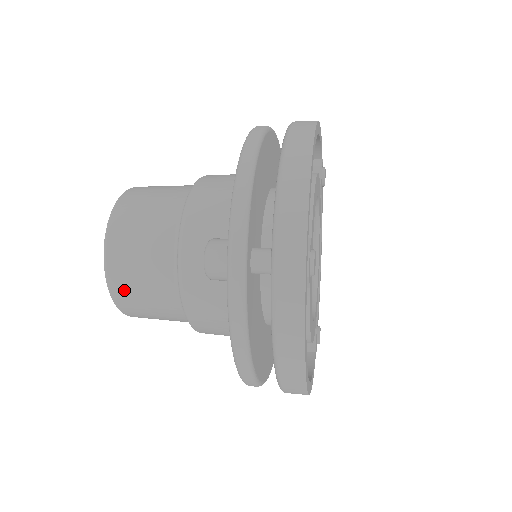
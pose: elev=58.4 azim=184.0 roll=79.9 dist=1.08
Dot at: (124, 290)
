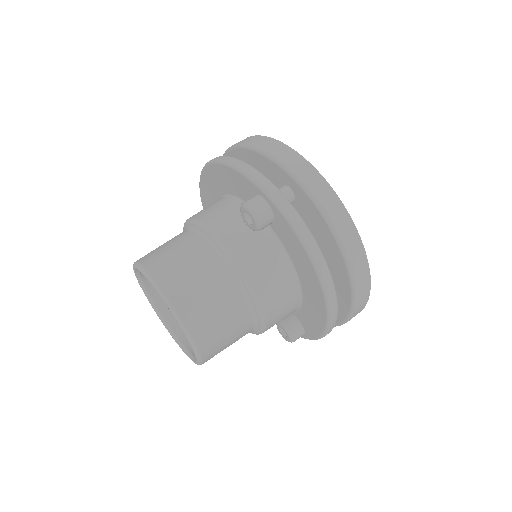
Dot at: (193, 309)
